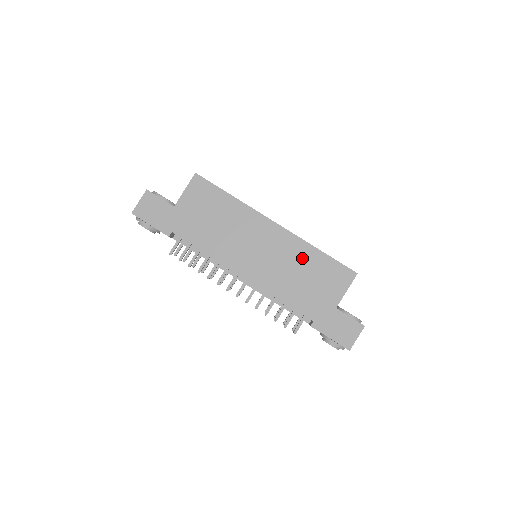
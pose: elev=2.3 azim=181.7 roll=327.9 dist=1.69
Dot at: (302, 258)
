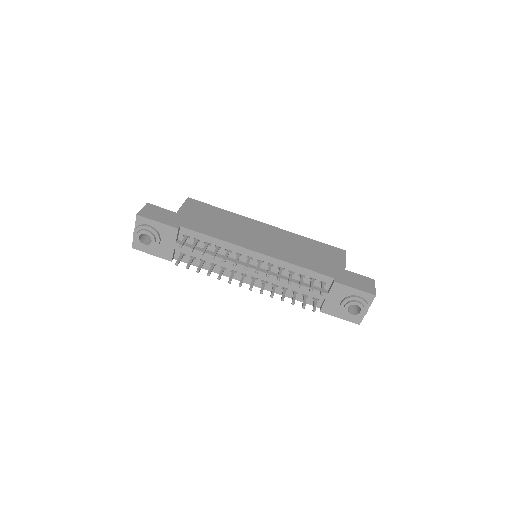
Dot at: (299, 242)
